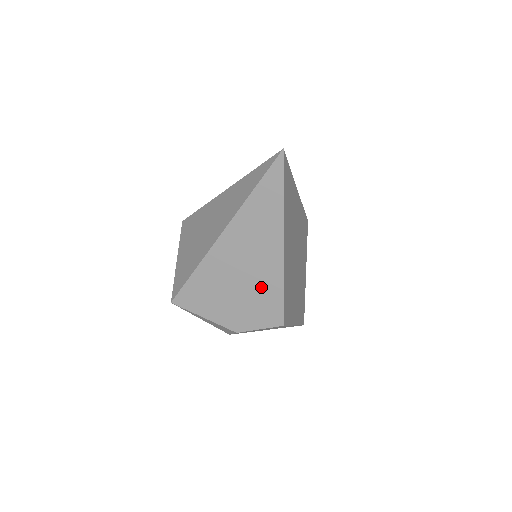
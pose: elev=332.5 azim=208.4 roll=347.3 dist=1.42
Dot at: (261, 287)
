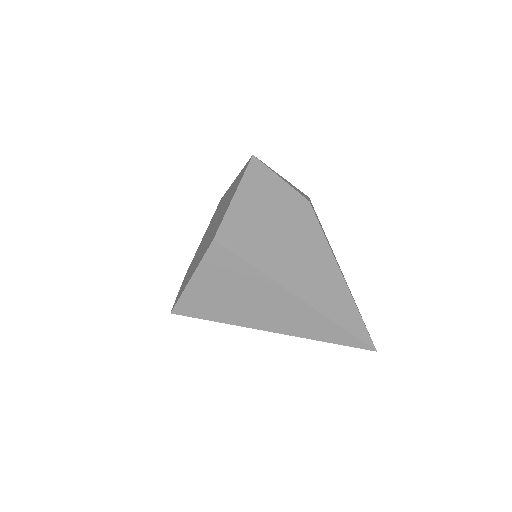
Dot at: occluded
